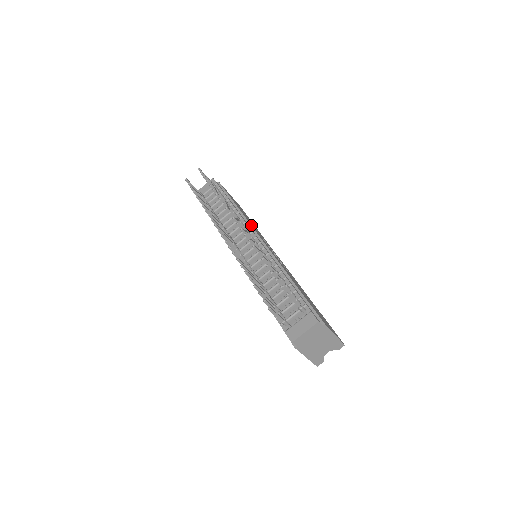
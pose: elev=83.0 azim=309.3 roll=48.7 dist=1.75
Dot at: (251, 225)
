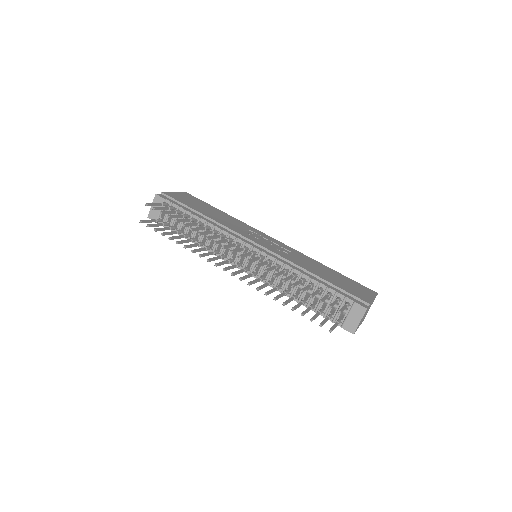
Dot at: (235, 232)
